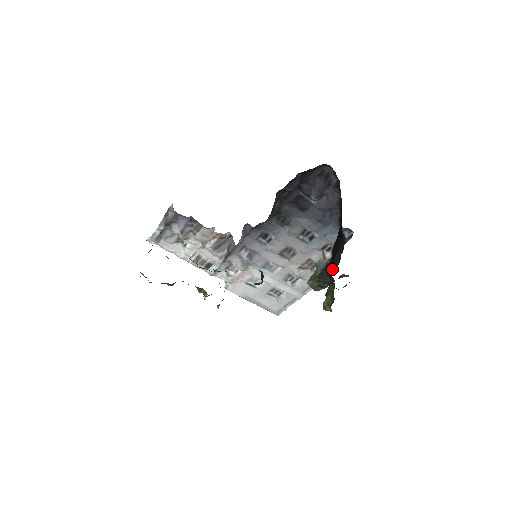
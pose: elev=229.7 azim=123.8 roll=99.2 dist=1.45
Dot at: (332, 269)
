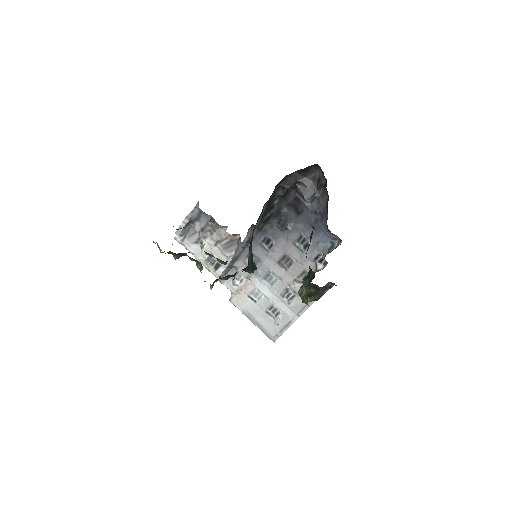
Dot at: occluded
